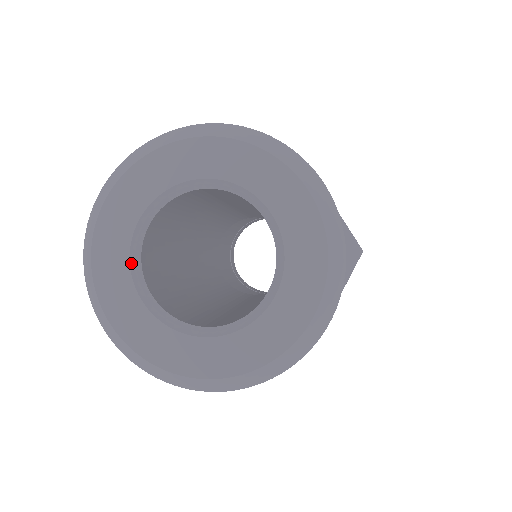
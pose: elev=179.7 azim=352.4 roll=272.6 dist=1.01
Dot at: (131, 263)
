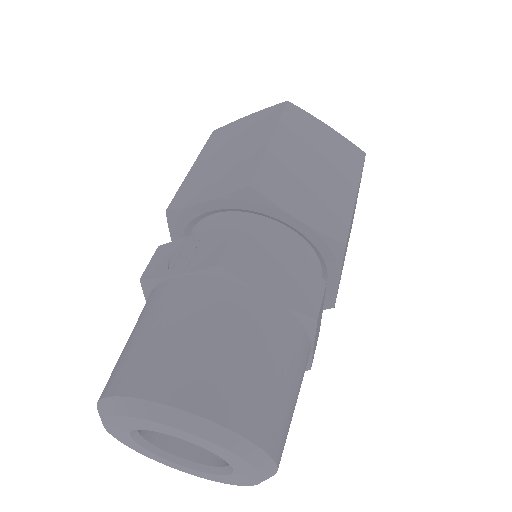
Dot at: (146, 448)
